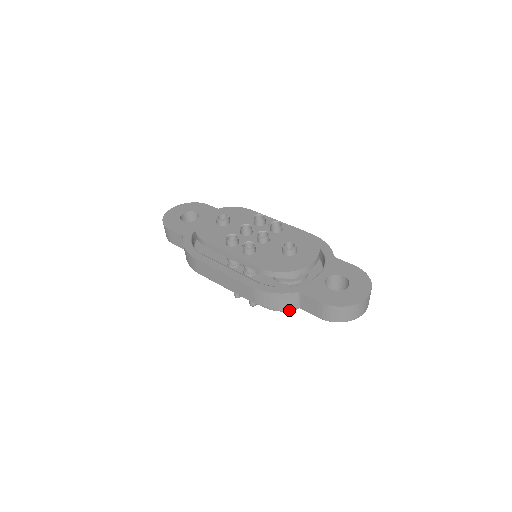
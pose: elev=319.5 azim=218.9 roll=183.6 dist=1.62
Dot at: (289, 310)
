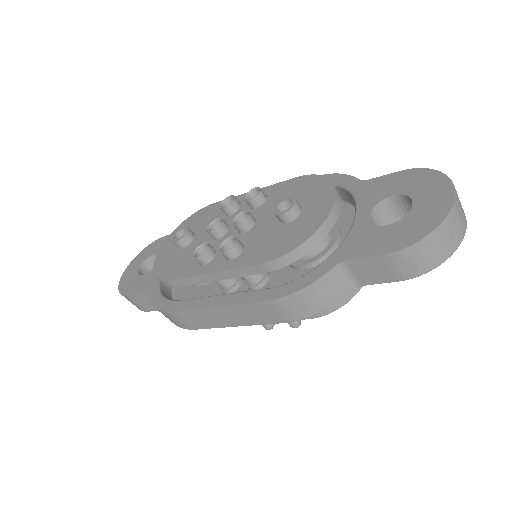
Dot at: (348, 300)
